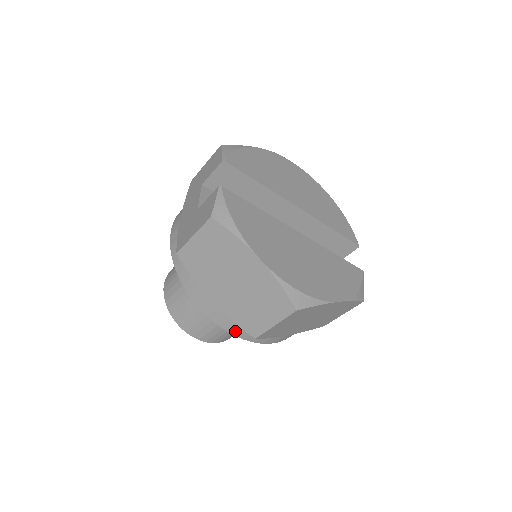
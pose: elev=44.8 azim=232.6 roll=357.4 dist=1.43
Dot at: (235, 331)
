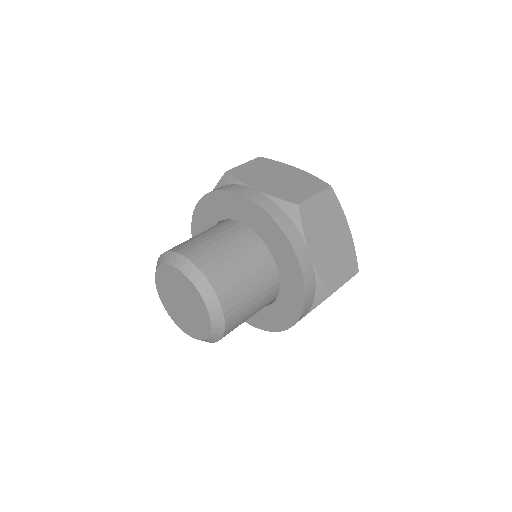
Dot at: (273, 213)
